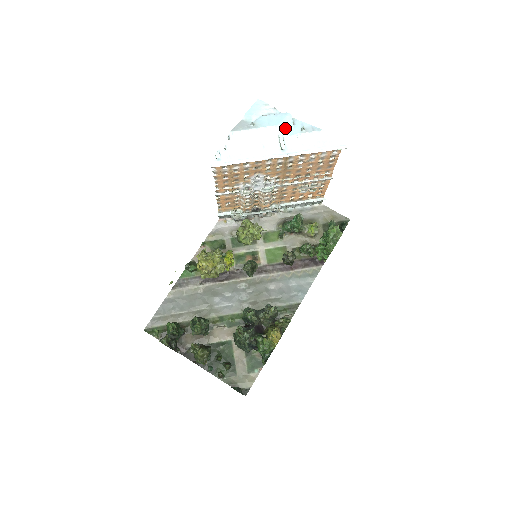
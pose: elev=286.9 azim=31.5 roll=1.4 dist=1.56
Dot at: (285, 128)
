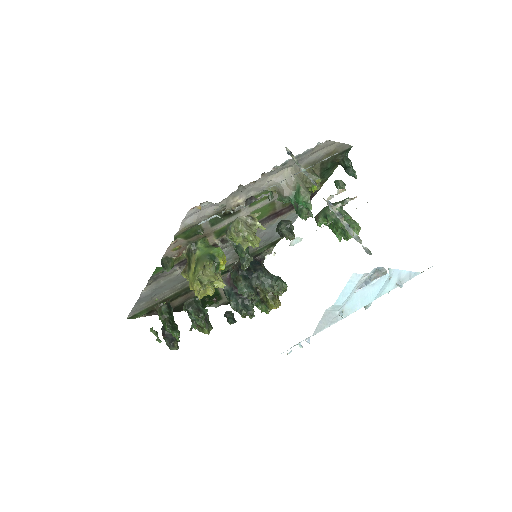
Dot at: (379, 295)
